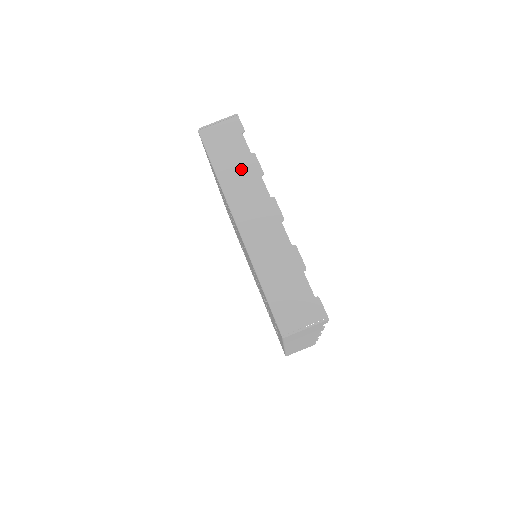
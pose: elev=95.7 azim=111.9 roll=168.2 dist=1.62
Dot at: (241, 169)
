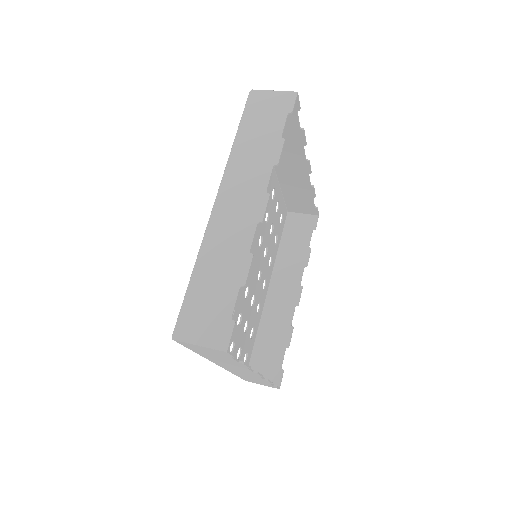
Dot at: (300, 190)
